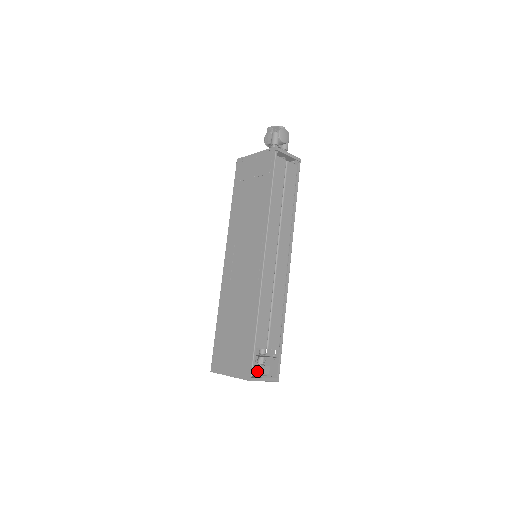
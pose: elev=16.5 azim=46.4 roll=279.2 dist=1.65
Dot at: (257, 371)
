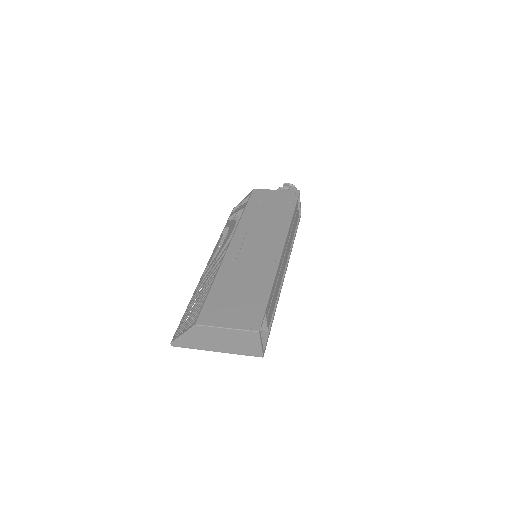
Dot at: occluded
